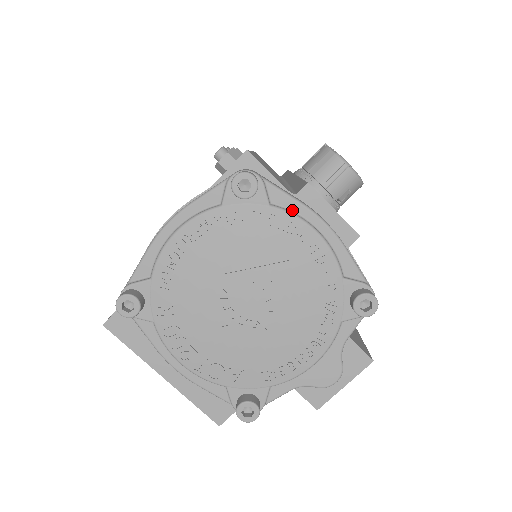
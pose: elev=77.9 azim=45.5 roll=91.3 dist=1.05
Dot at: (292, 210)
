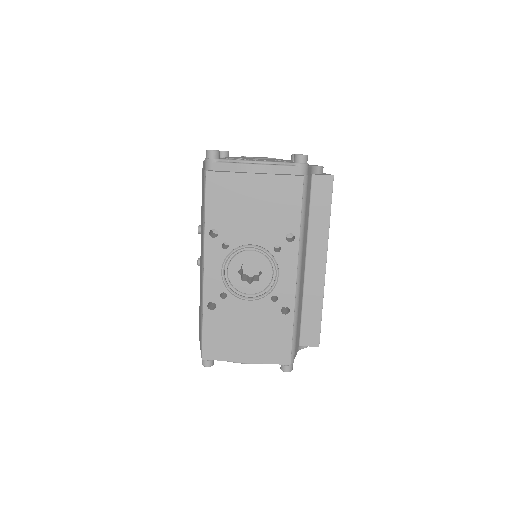
Dot at: occluded
